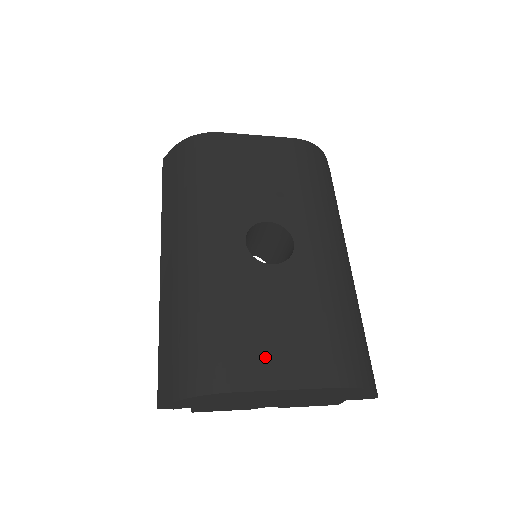
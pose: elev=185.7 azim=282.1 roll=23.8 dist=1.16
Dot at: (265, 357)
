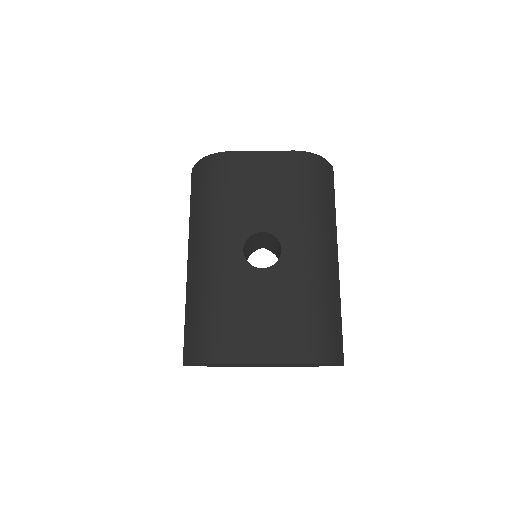
Dot at: (249, 340)
